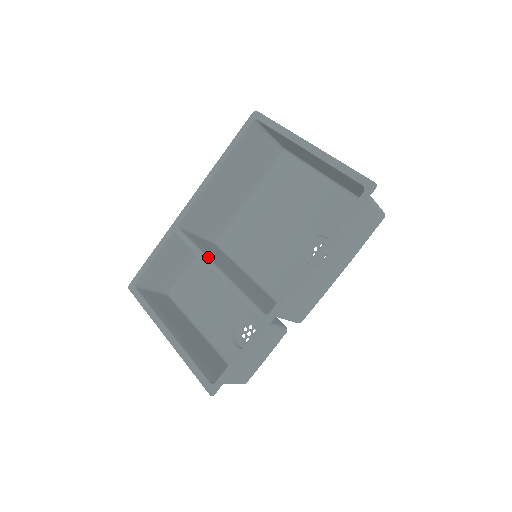
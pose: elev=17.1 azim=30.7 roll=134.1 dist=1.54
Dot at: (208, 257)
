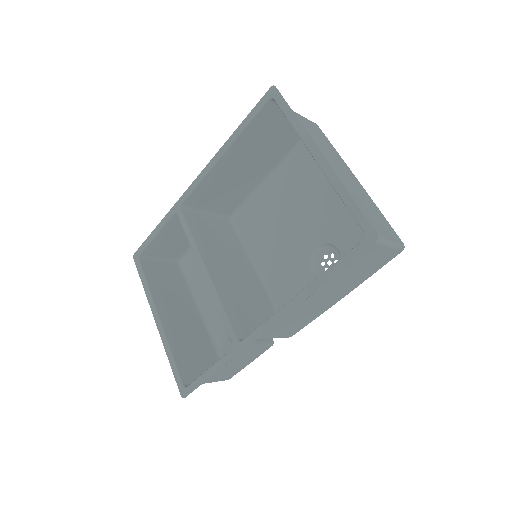
Dot at: (201, 254)
